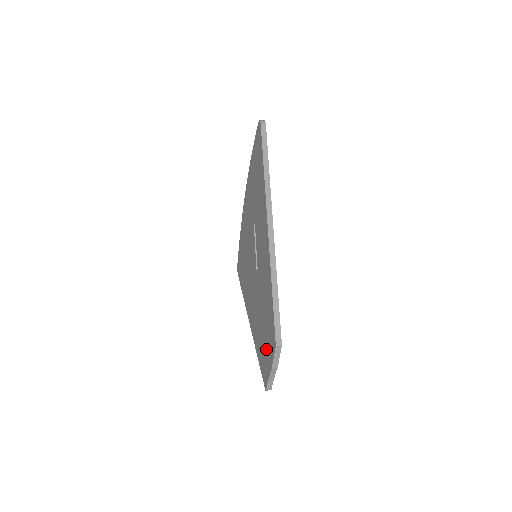
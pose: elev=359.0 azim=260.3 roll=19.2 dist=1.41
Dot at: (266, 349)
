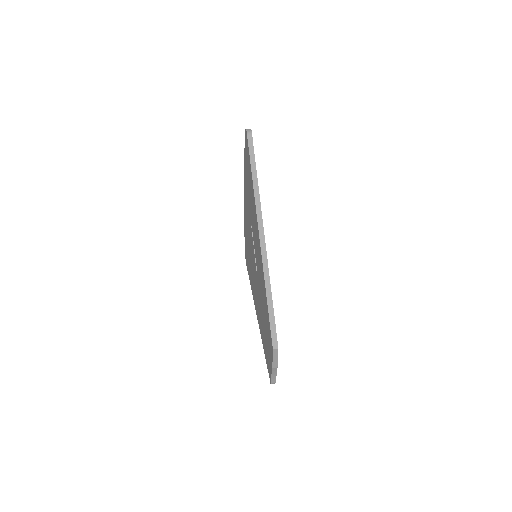
Dot at: (268, 348)
